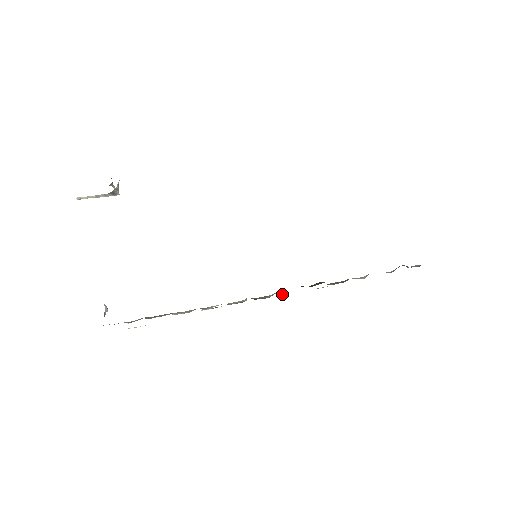
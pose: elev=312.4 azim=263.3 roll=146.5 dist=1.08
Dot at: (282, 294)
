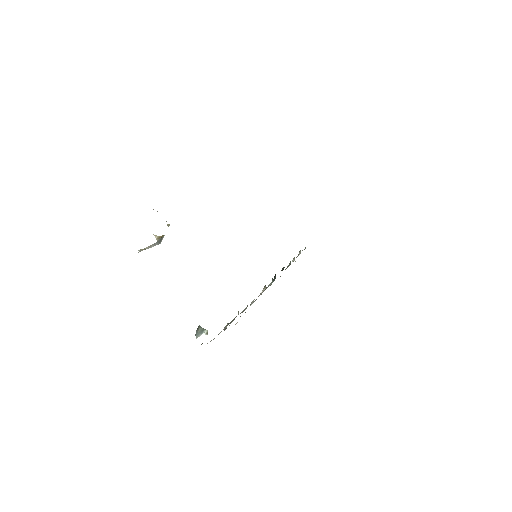
Dot at: occluded
